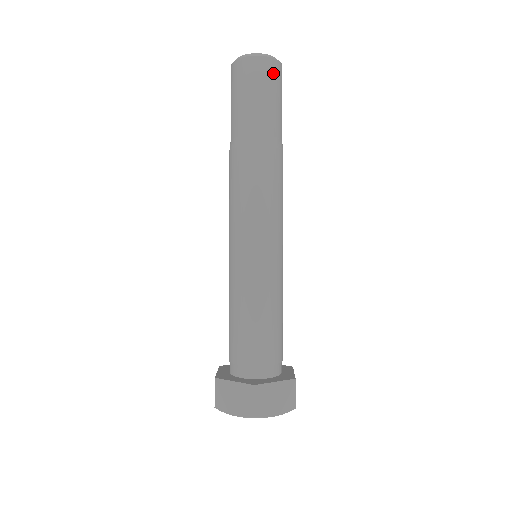
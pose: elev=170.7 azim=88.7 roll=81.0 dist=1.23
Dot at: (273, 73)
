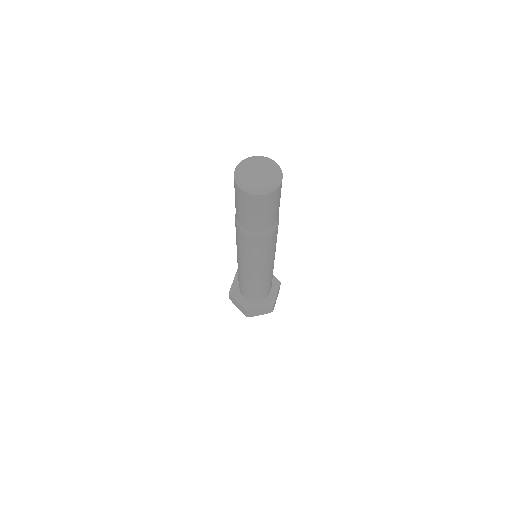
Dot at: (281, 186)
